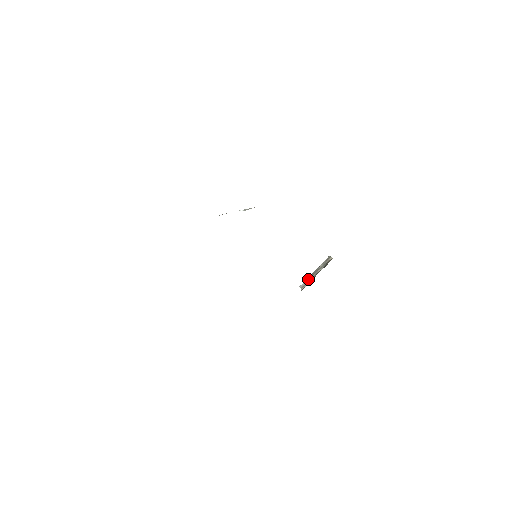
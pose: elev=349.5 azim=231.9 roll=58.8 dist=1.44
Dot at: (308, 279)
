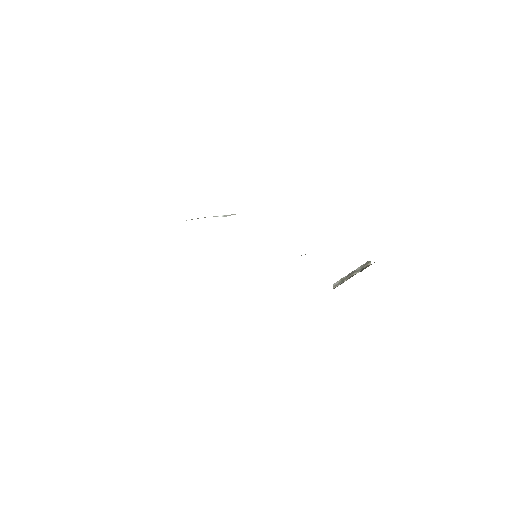
Dot at: (342, 279)
